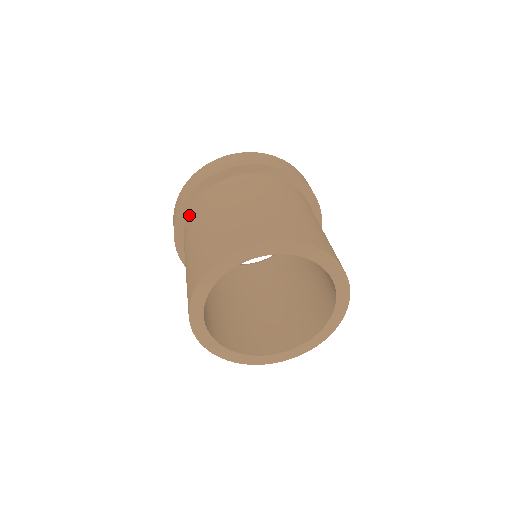
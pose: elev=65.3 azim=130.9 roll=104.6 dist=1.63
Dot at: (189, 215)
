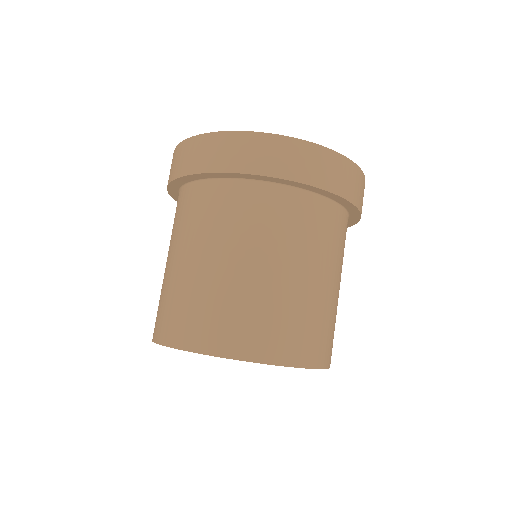
Dot at: occluded
